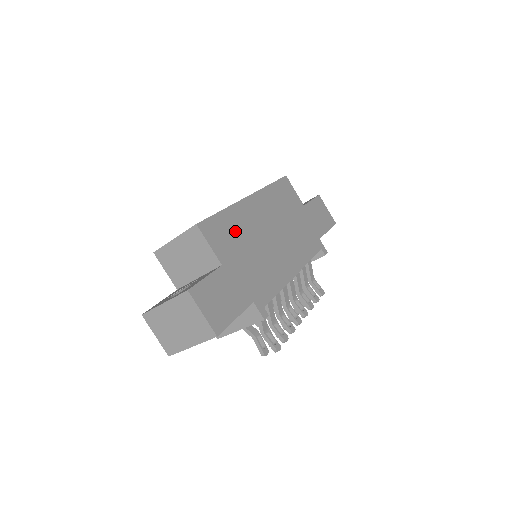
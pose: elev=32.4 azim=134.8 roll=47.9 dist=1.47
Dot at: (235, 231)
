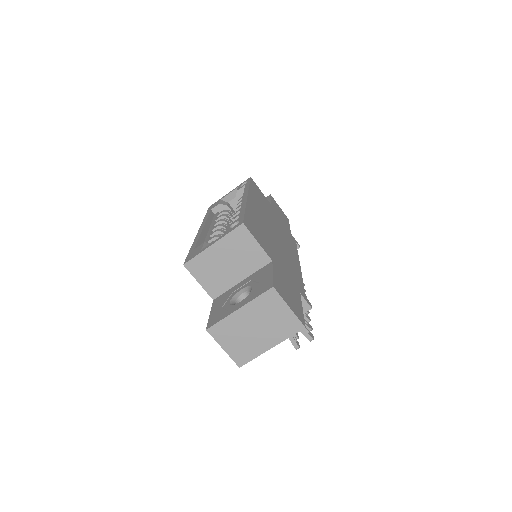
Dot at: (260, 229)
